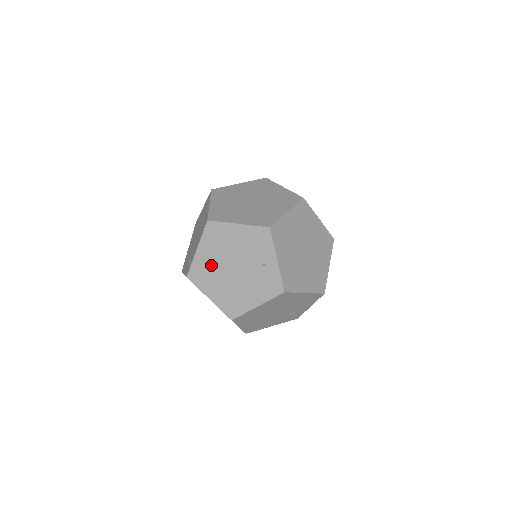
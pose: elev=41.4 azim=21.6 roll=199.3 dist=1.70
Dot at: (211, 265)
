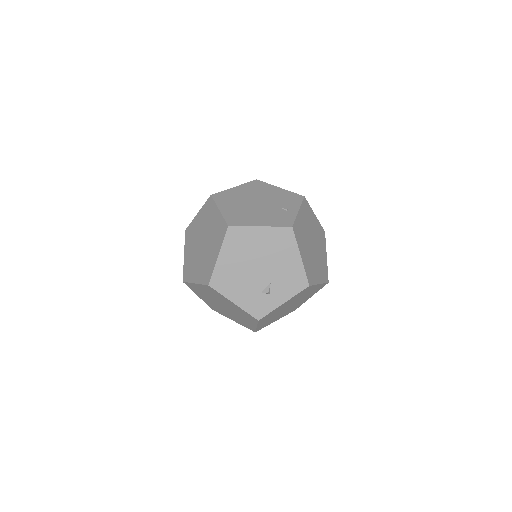
Dot at: (239, 196)
